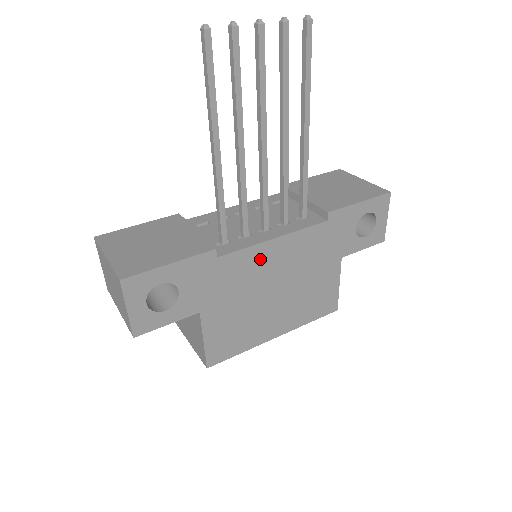
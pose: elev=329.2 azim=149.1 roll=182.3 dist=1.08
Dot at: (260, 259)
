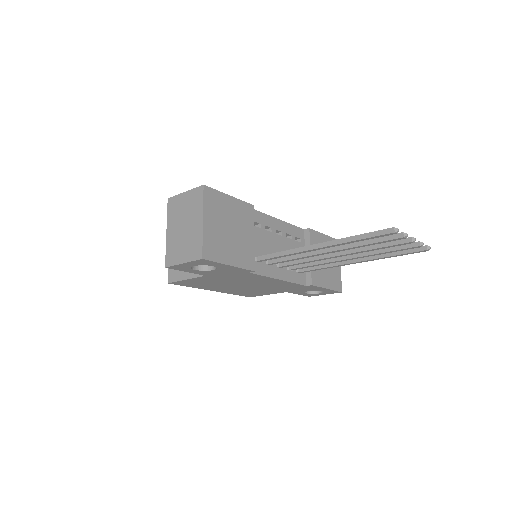
Dot at: (261, 279)
